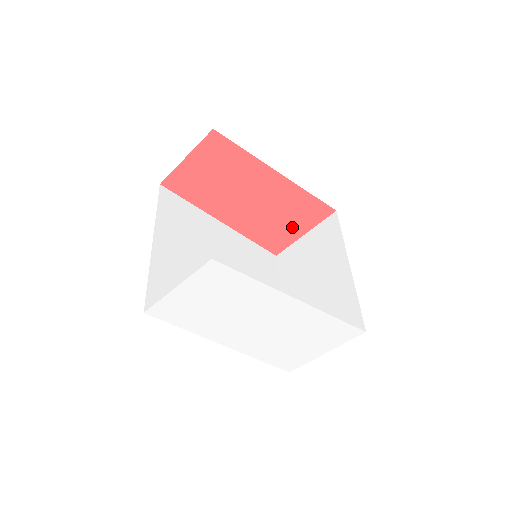
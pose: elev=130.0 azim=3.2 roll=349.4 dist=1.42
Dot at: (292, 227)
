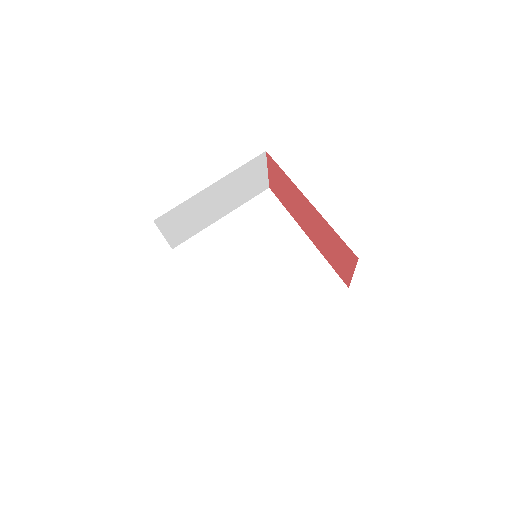
Dot at: (342, 261)
